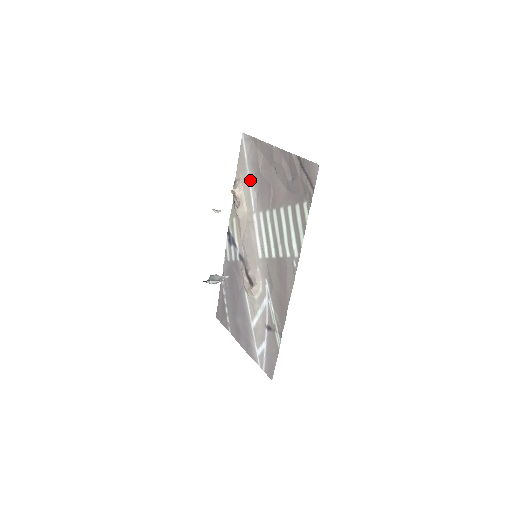
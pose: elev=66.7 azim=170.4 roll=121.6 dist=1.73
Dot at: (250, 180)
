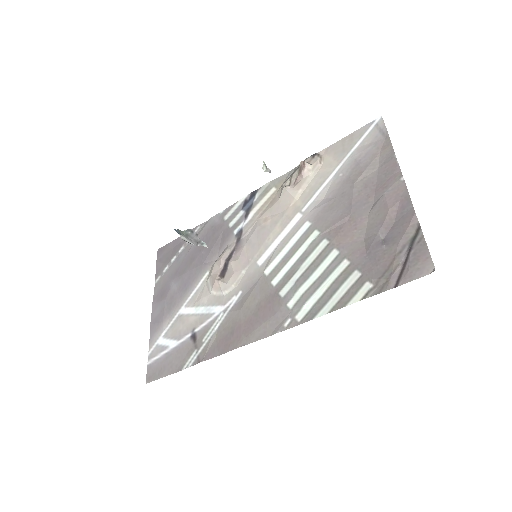
Dot at: (334, 175)
